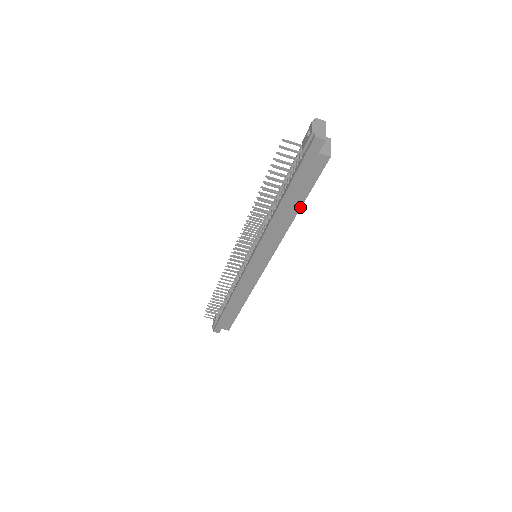
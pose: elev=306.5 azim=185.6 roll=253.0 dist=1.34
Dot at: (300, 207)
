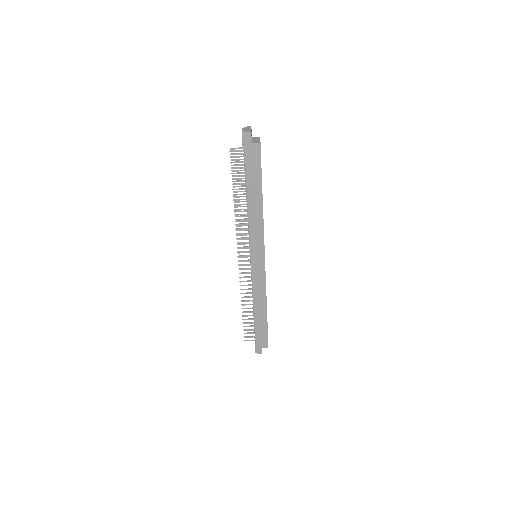
Dot at: occluded
